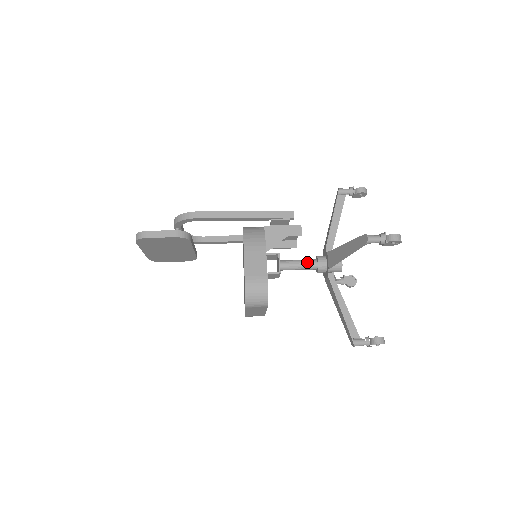
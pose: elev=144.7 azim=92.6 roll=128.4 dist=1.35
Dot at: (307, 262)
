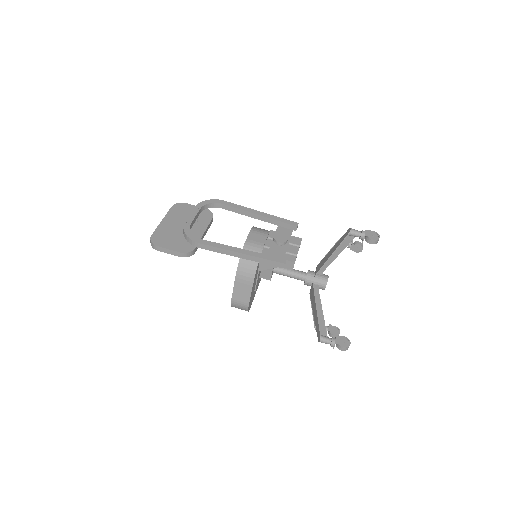
Dot at: (296, 277)
